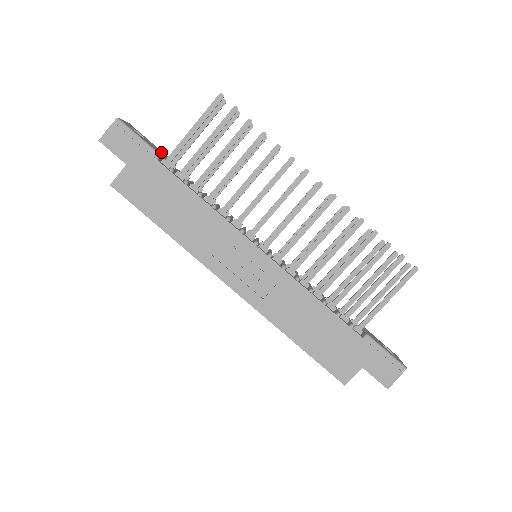
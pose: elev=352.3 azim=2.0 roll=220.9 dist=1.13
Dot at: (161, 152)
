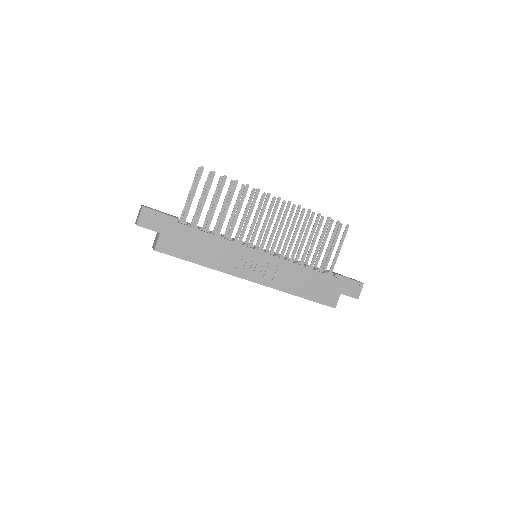
Dot at: occluded
